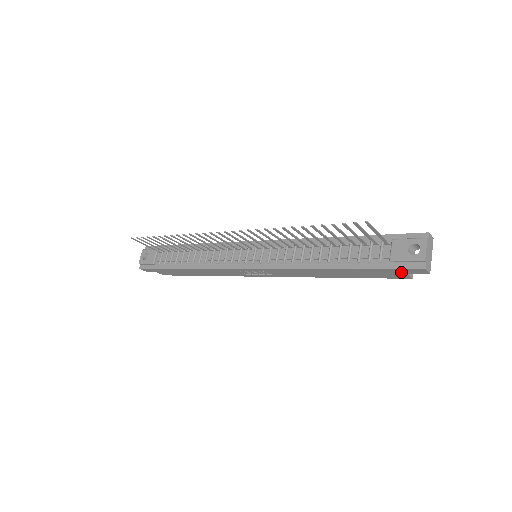
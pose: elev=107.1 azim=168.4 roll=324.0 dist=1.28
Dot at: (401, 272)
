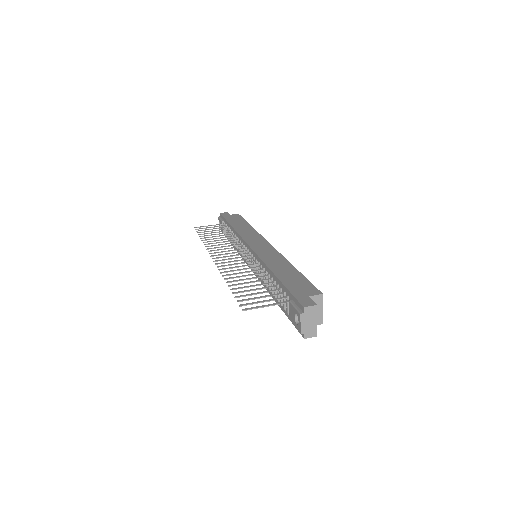
Dot at: occluded
